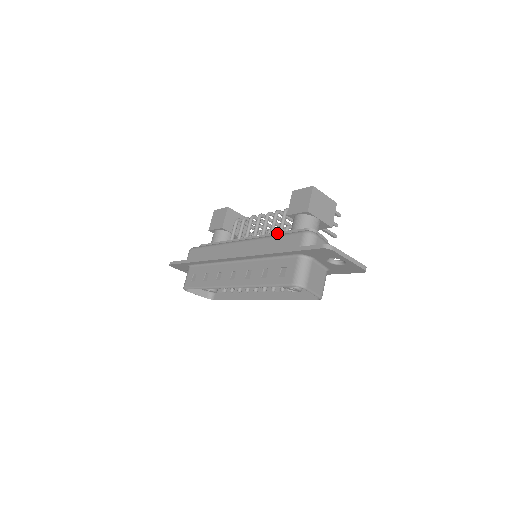
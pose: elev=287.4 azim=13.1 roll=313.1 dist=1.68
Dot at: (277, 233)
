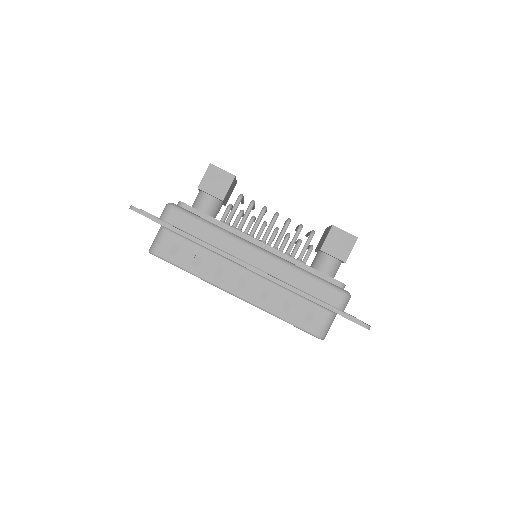
Dot at: (306, 265)
